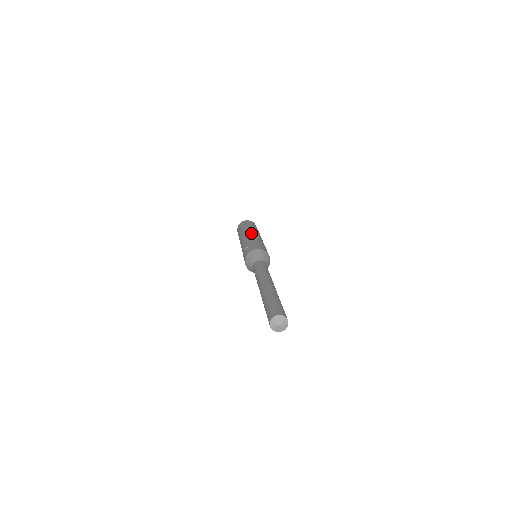
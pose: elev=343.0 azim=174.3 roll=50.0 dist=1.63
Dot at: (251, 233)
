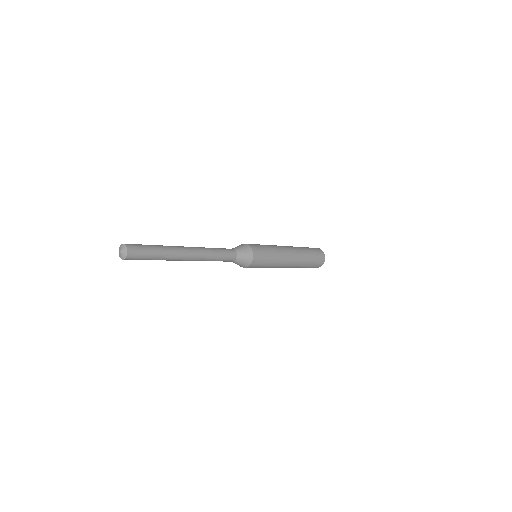
Dot at: occluded
